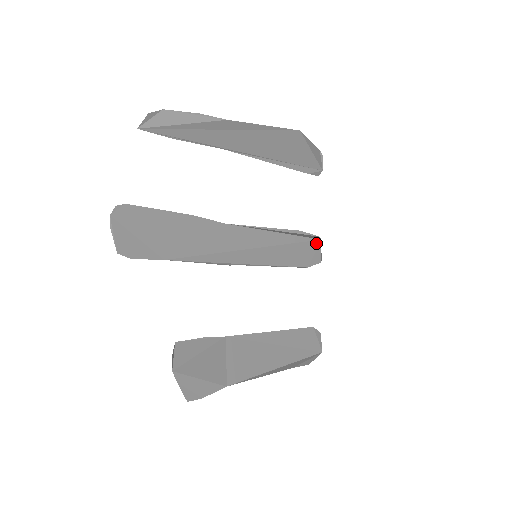
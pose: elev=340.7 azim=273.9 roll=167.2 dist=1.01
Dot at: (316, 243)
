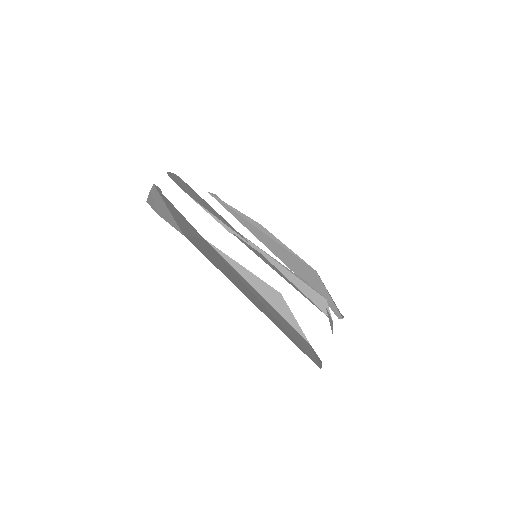
Dot at: (325, 314)
